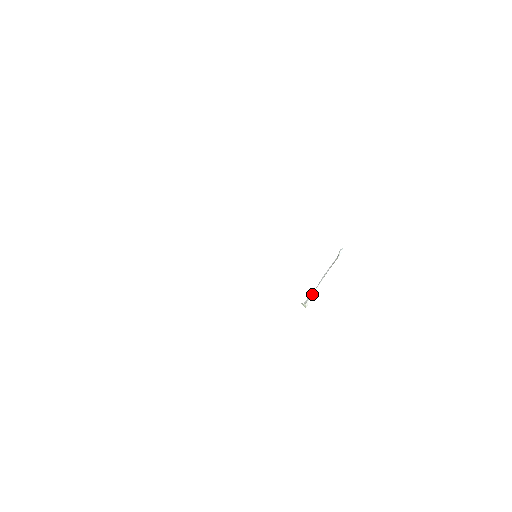
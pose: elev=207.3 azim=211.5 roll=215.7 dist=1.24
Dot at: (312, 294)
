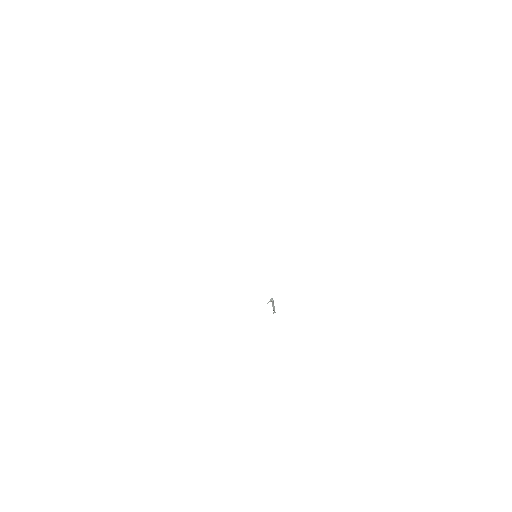
Dot at: occluded
